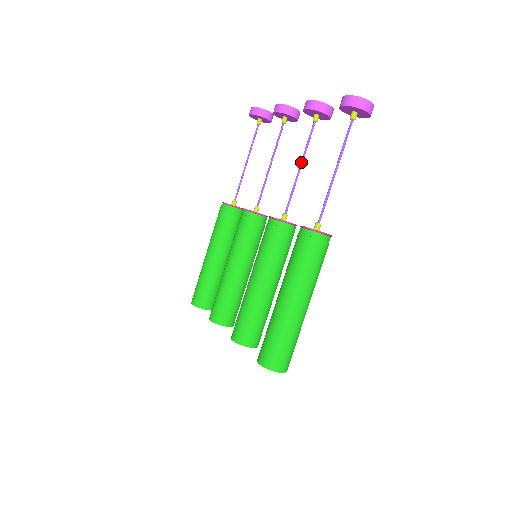
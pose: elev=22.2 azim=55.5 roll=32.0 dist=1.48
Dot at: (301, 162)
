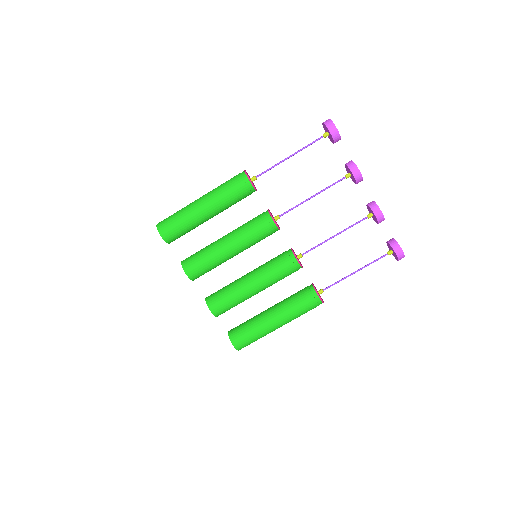
Dot at: occluded
